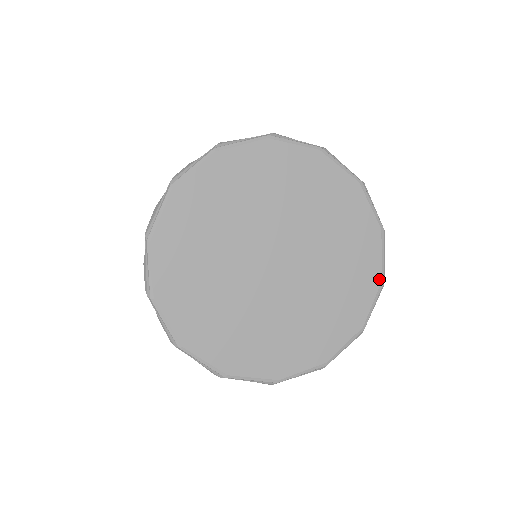
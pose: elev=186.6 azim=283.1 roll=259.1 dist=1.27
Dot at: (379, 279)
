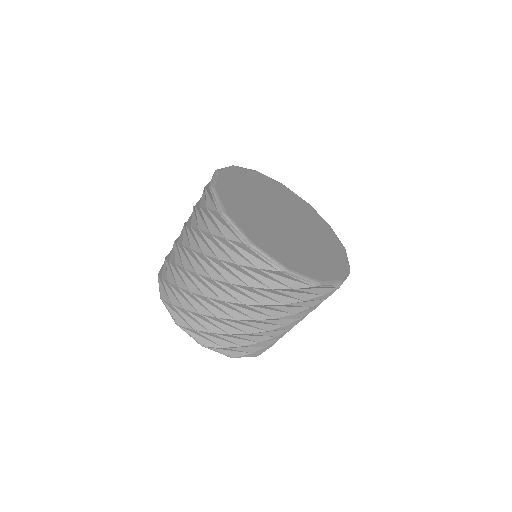
Dot at: (328, 225)
